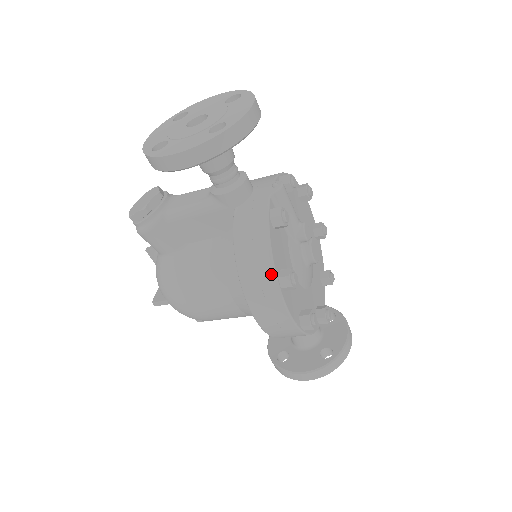
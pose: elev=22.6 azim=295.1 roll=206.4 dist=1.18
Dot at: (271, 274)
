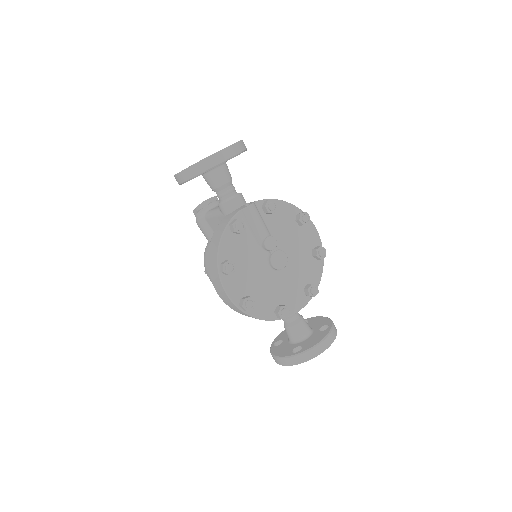
Dot at: (216, 260)
